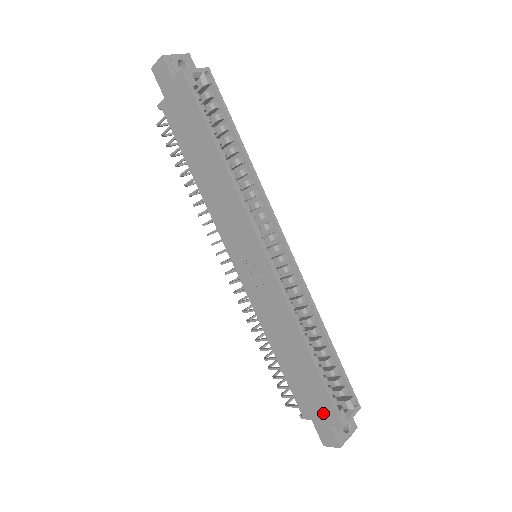
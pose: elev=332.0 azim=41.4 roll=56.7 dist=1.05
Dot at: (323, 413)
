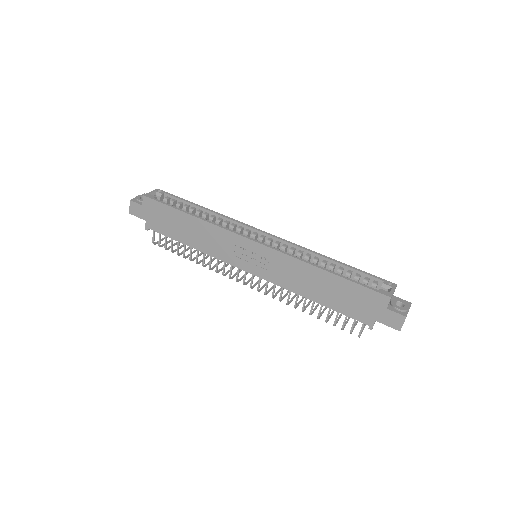
Dot at: (373, 304)
